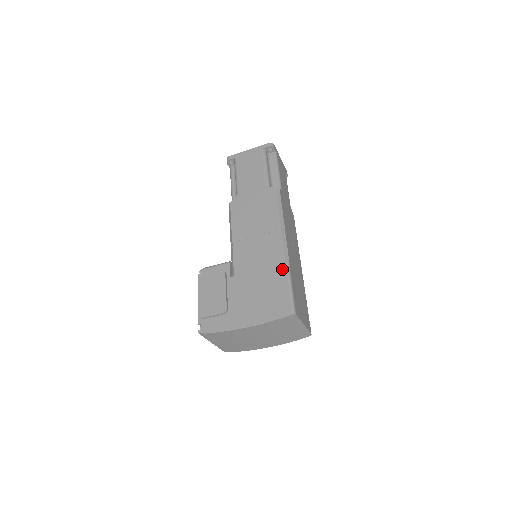
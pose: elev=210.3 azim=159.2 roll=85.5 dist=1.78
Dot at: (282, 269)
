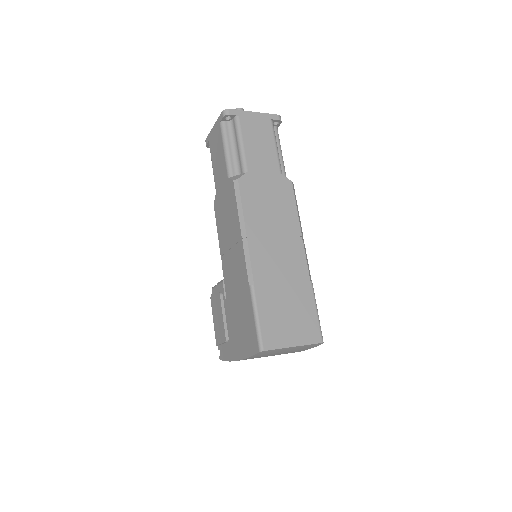
Dot at: (248, 293)
